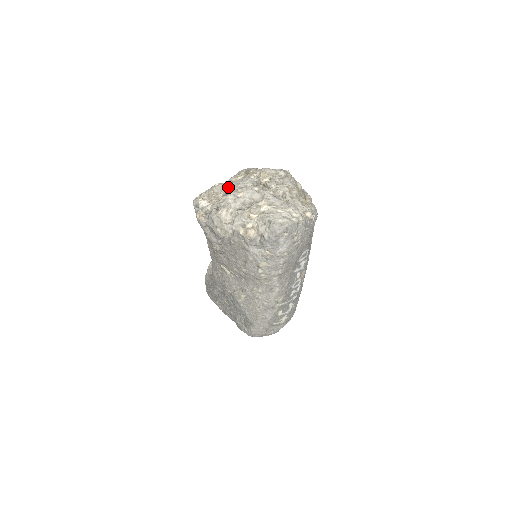
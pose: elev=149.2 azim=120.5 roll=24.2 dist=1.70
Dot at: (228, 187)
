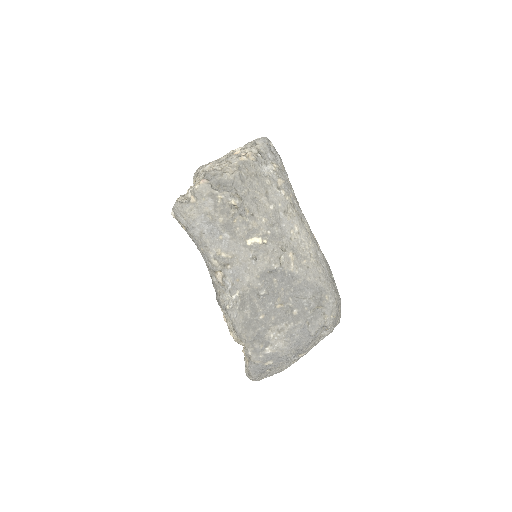
Dot at: occluded
